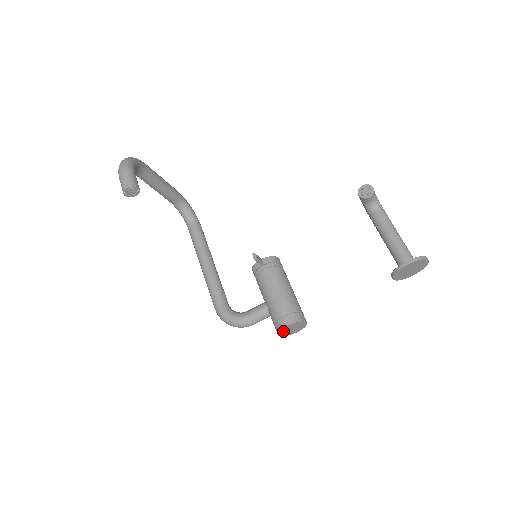
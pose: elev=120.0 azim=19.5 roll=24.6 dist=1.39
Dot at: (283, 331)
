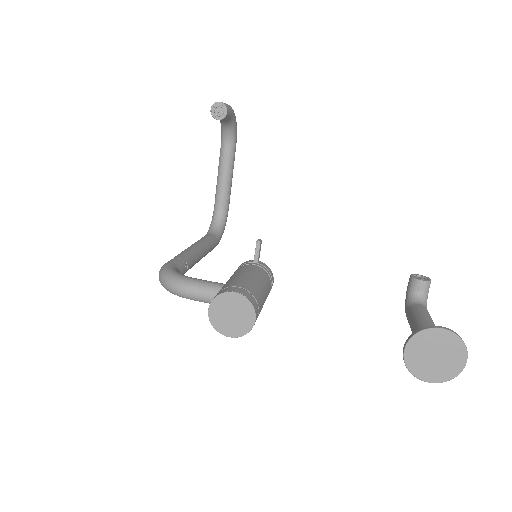
Dot at: (221, 303)
